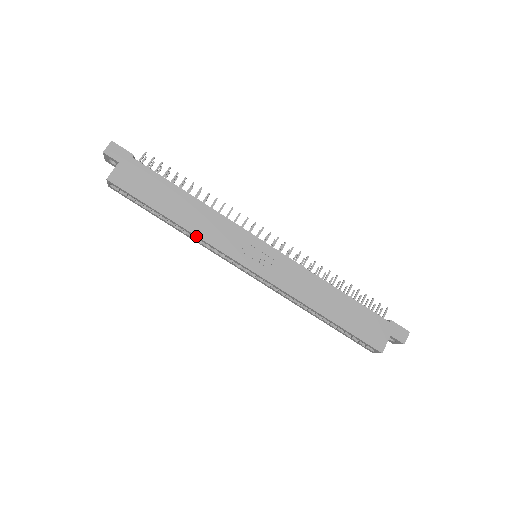
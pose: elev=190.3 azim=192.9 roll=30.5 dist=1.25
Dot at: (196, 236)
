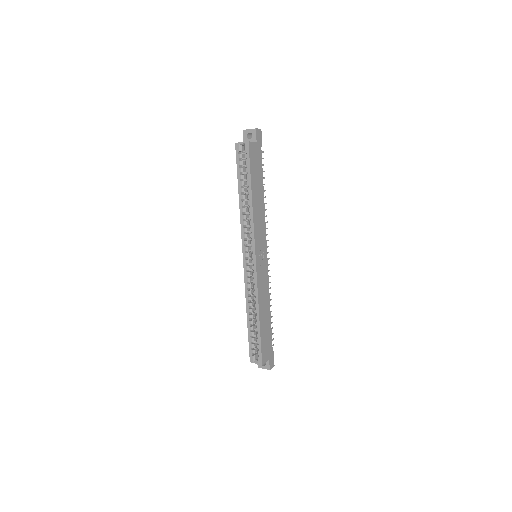
Dot at: (253, 216)
